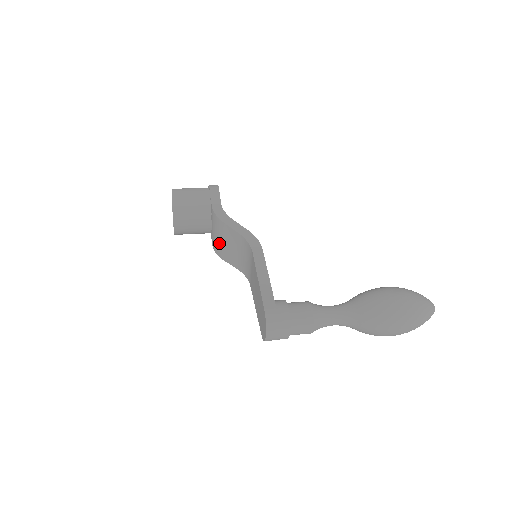
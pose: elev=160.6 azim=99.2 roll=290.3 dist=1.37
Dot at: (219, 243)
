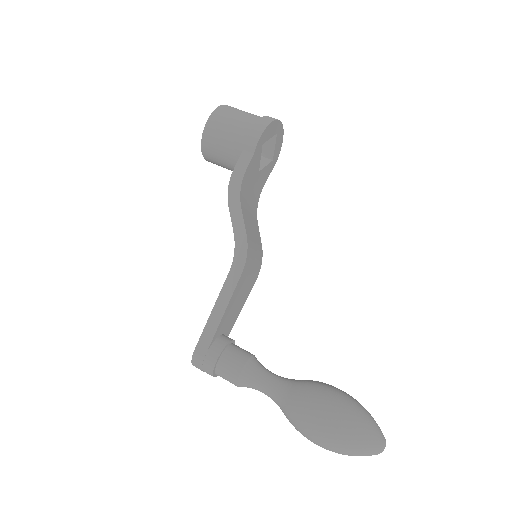
Dot at: occluded
